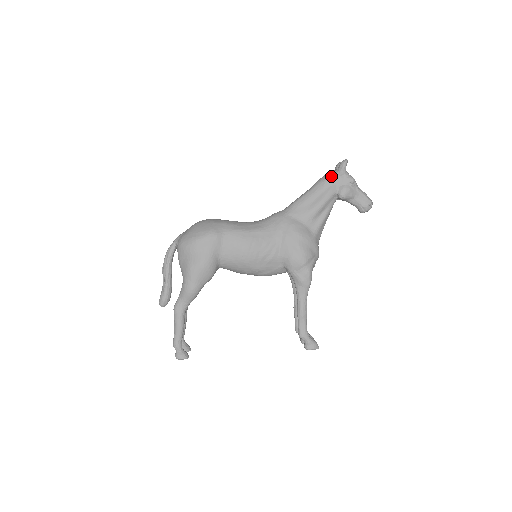
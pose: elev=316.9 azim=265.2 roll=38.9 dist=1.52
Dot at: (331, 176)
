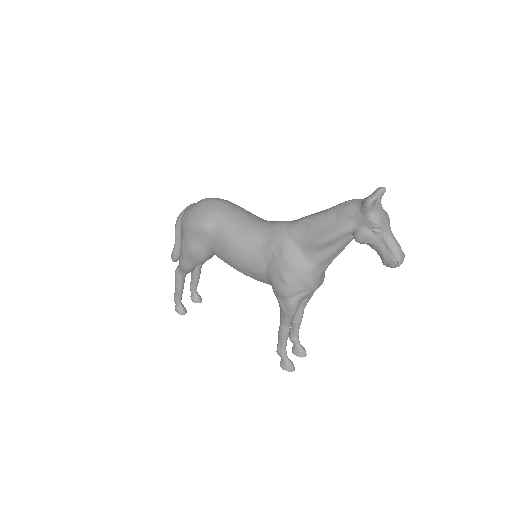
Dot at: (351, 208)
